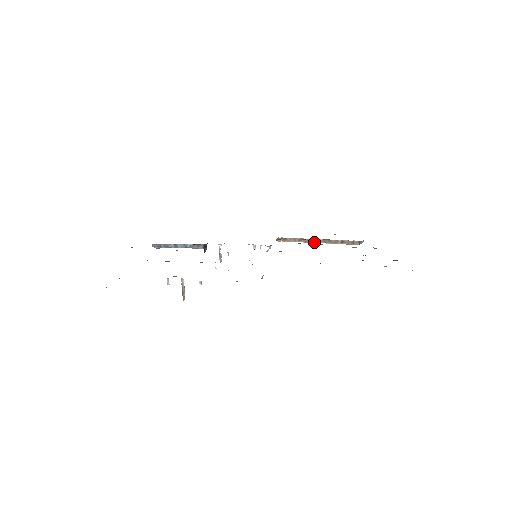
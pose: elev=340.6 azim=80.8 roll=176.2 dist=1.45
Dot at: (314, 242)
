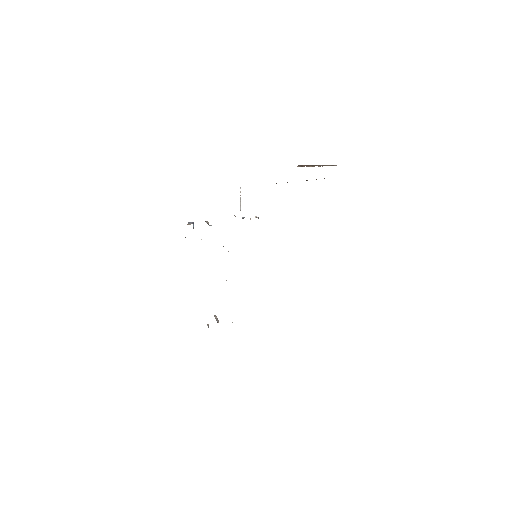
Dot at: occluded
